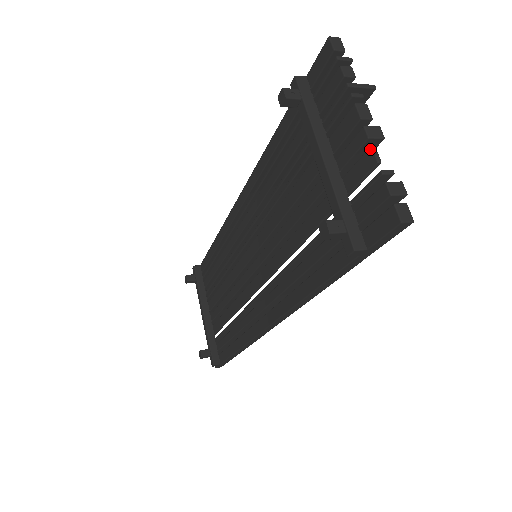
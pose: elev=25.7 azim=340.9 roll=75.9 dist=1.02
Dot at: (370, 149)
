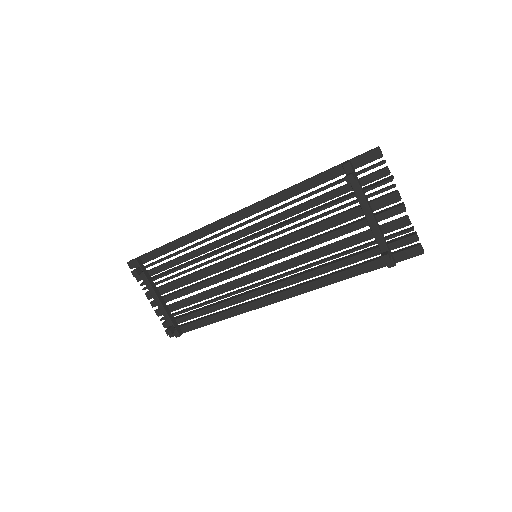
Dot at: (407, 217)
